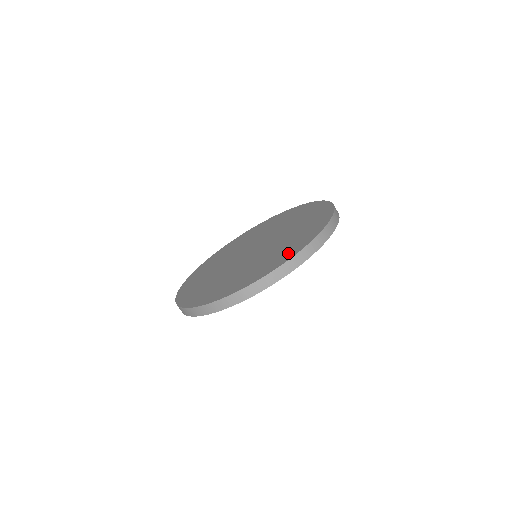
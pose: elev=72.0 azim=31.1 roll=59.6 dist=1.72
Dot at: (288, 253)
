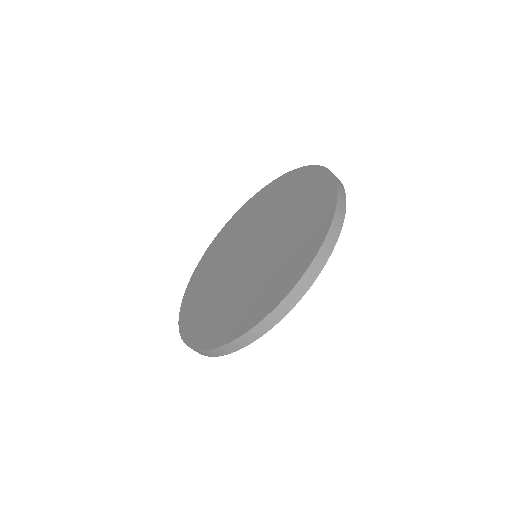
Dot at: (267, 300)
